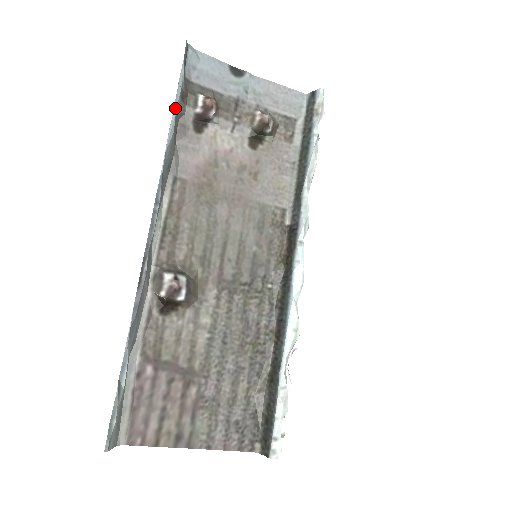
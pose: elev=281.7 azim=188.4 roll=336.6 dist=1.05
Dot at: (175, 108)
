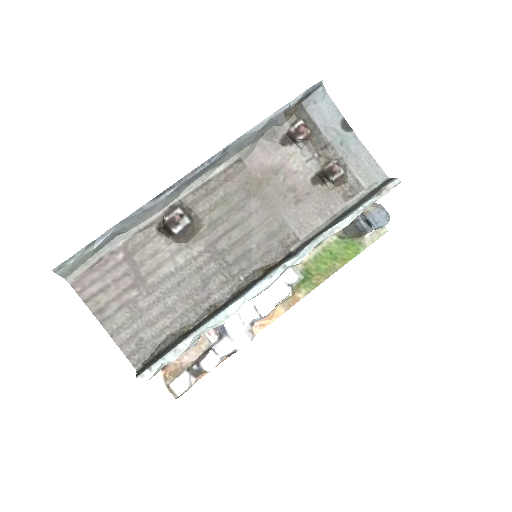
Dot at: (273, 115)
